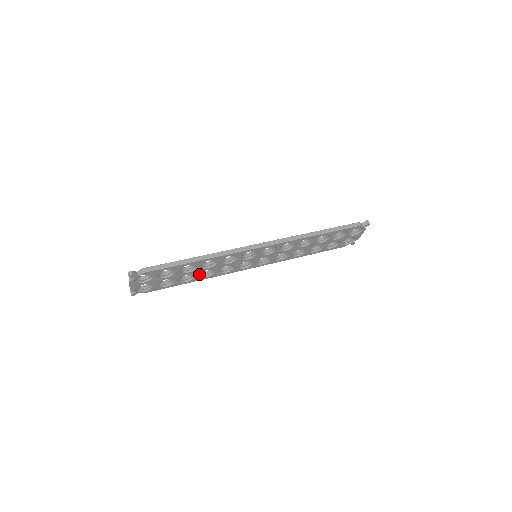
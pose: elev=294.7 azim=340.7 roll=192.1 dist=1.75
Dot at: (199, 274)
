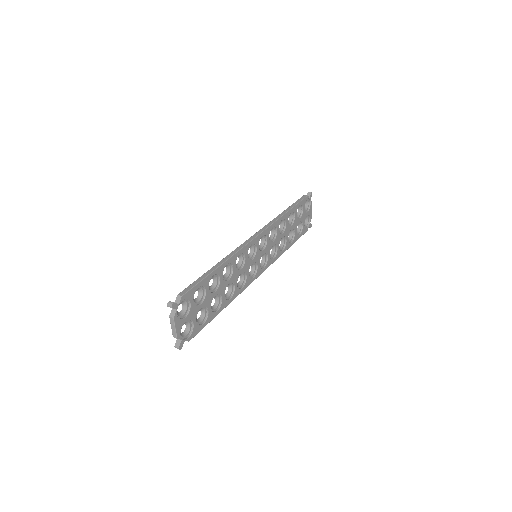
Dot at: (223, 296)
